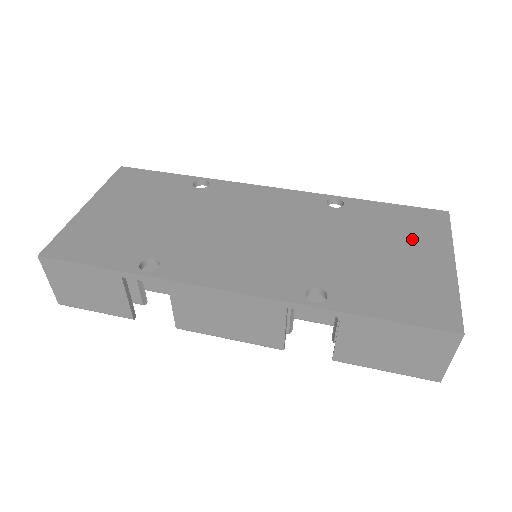
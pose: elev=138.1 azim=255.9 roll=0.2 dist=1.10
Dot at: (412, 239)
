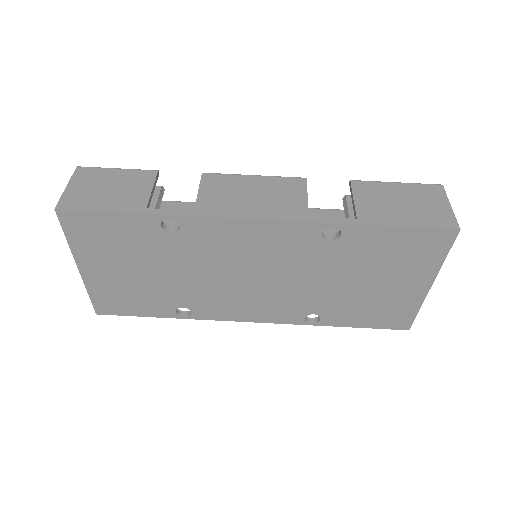
Dot at: (402, 269)
